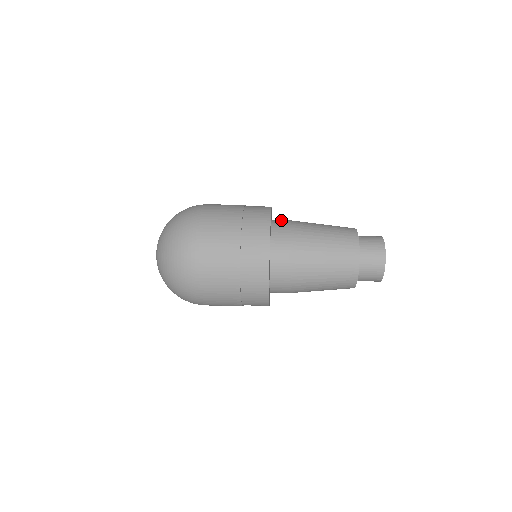
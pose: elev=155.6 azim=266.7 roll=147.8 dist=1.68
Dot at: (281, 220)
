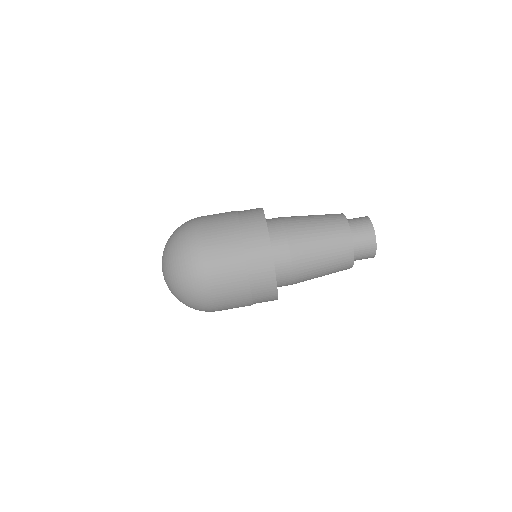
Dot at: (279, 242)
